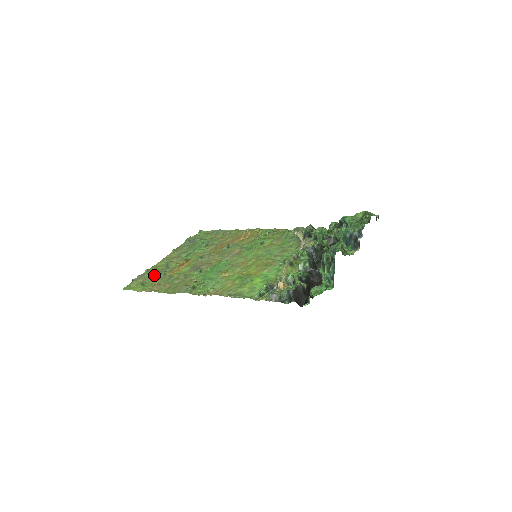
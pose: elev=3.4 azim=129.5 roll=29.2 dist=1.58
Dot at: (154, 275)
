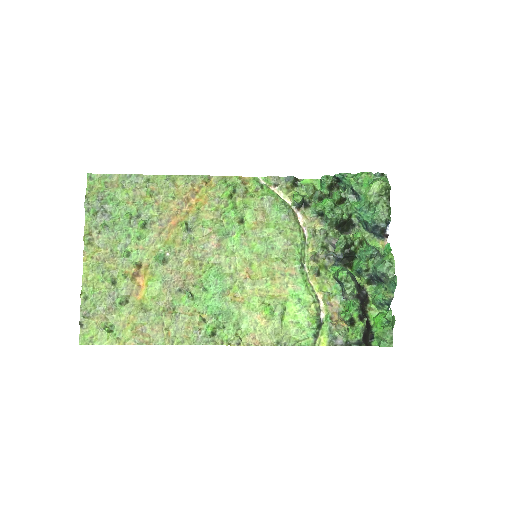
Dot at: (111, 308)
